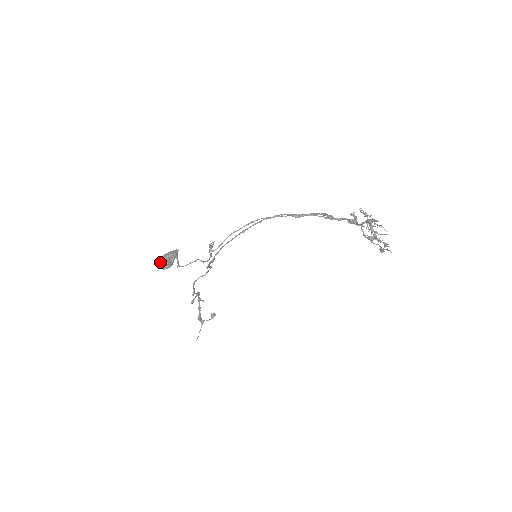
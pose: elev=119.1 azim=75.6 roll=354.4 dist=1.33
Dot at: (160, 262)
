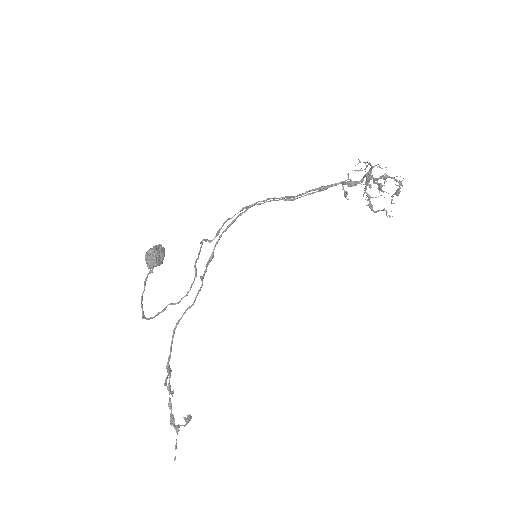
Dot at: (148, 253)
